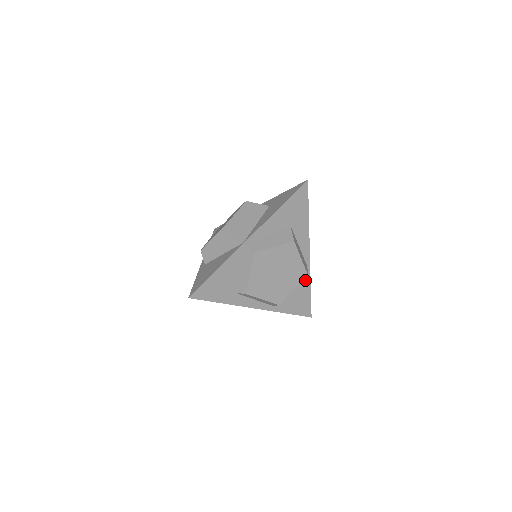
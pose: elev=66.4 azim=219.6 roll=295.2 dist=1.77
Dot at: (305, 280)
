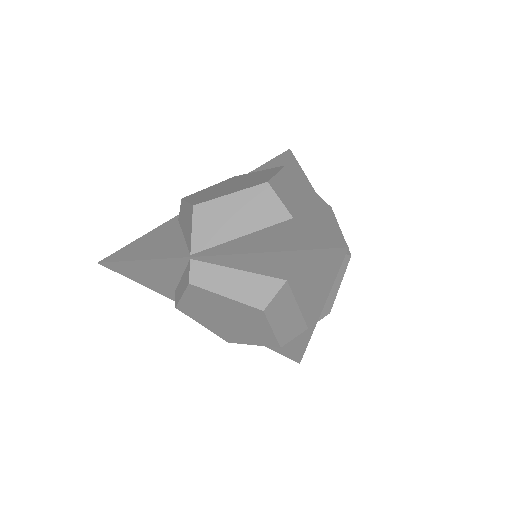
Dot at: (300, 335)
